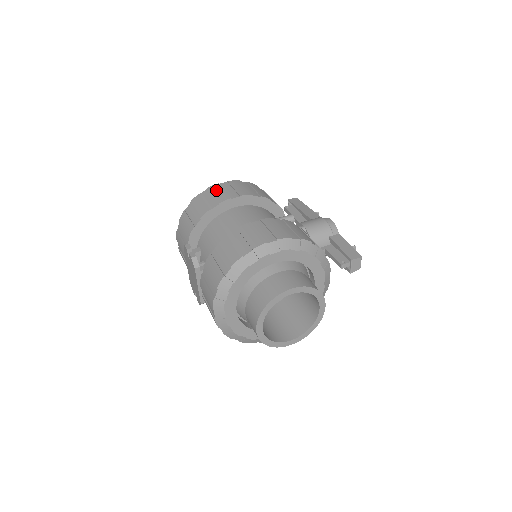
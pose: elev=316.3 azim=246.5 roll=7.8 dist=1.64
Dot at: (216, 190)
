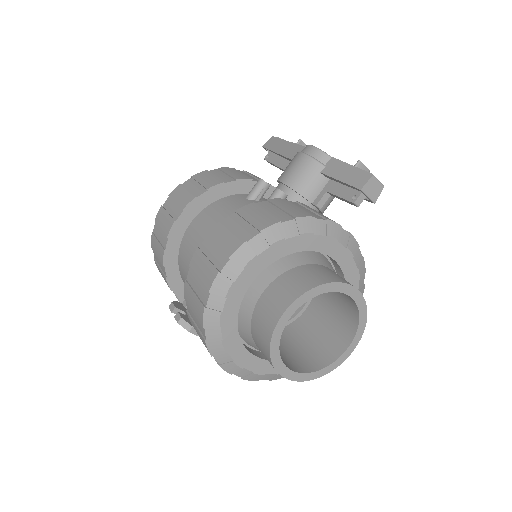
Dot at: (161, 218)
